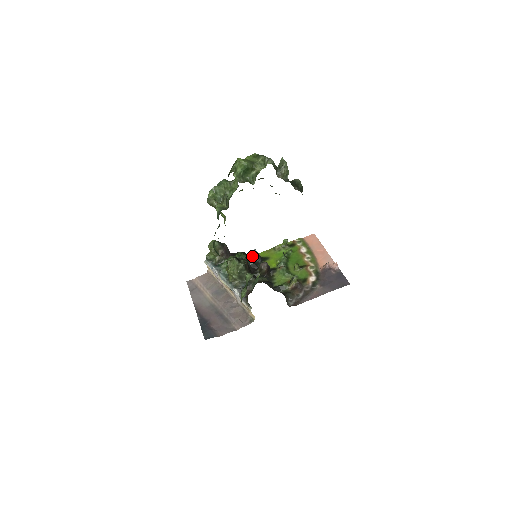
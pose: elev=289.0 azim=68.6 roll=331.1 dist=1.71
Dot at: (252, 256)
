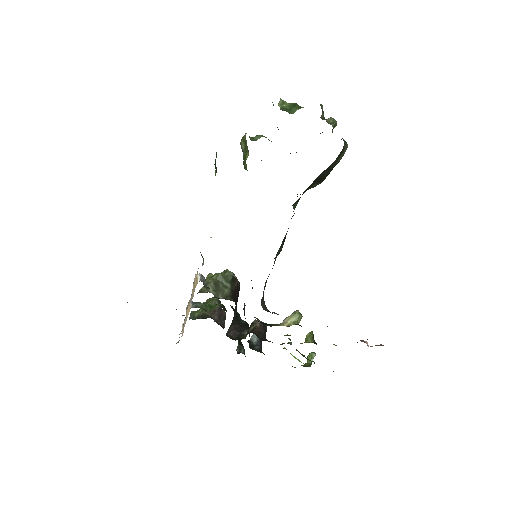
Dot at: (250, 338)
